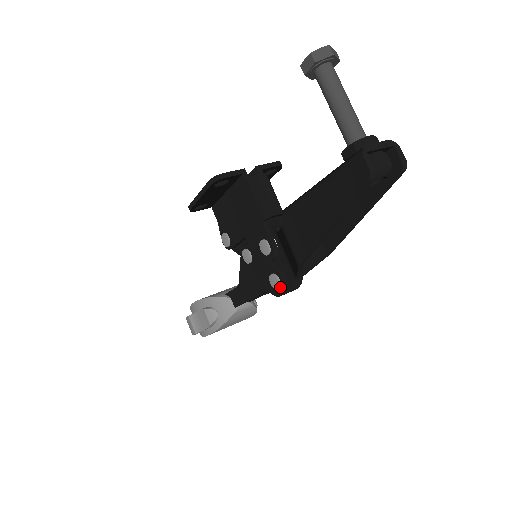
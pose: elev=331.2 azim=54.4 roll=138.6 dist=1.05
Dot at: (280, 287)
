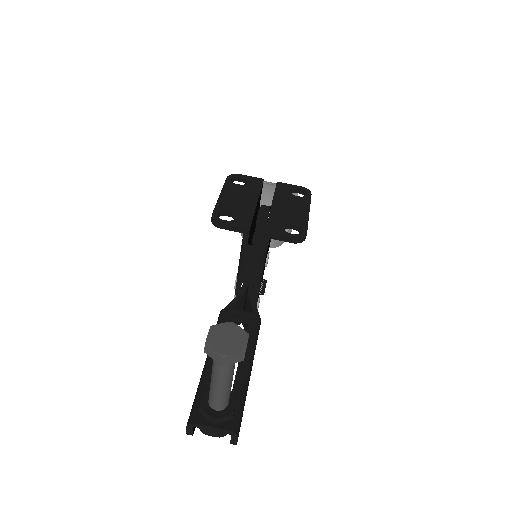
Dot at: occluded
